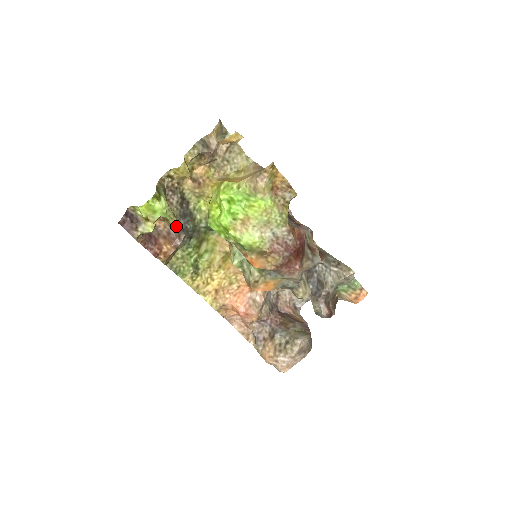
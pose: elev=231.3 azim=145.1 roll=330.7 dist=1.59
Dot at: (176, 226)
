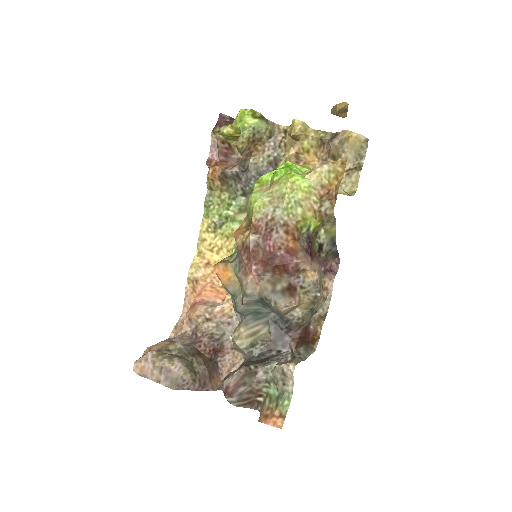
Dot at: (238, 145)
